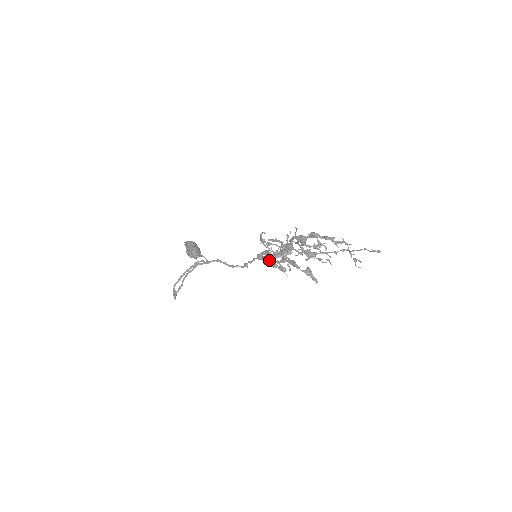
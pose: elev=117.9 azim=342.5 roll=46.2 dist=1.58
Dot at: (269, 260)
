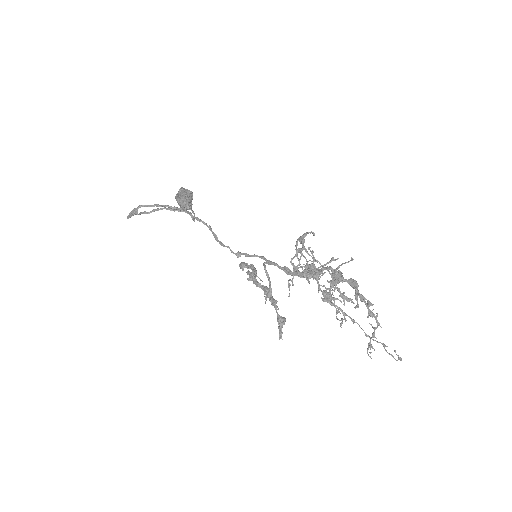
Dot at: (292, 263)
